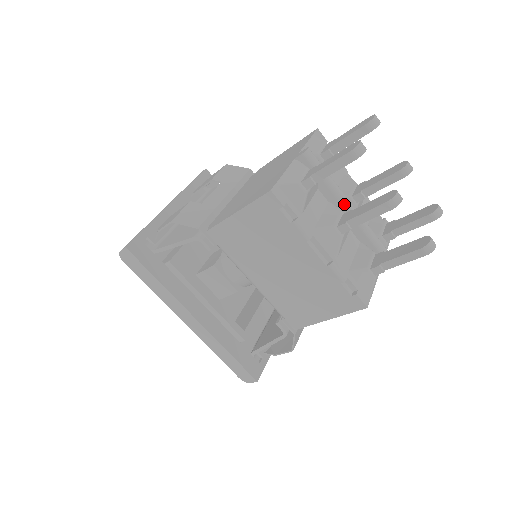
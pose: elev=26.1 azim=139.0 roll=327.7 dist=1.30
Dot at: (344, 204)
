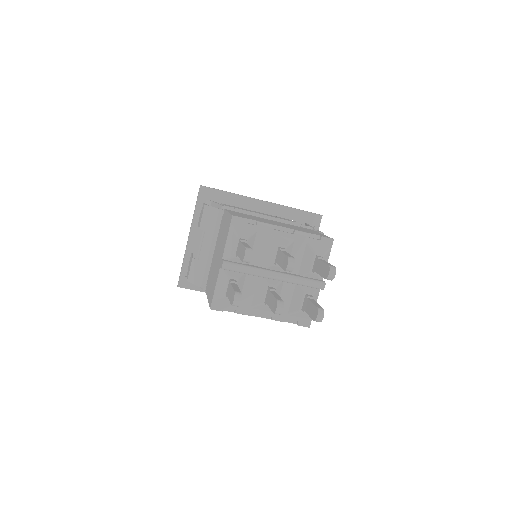
Dot at: (267, 278)
